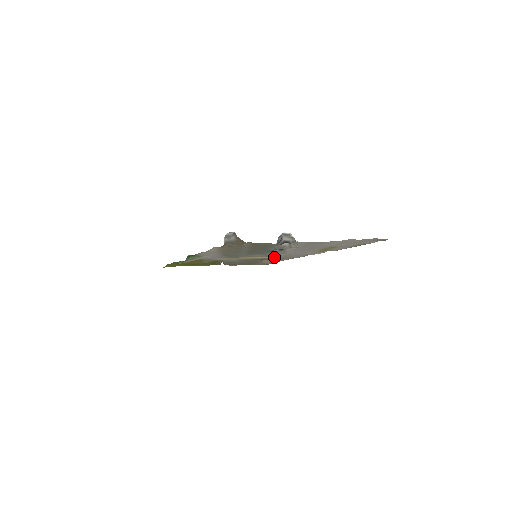
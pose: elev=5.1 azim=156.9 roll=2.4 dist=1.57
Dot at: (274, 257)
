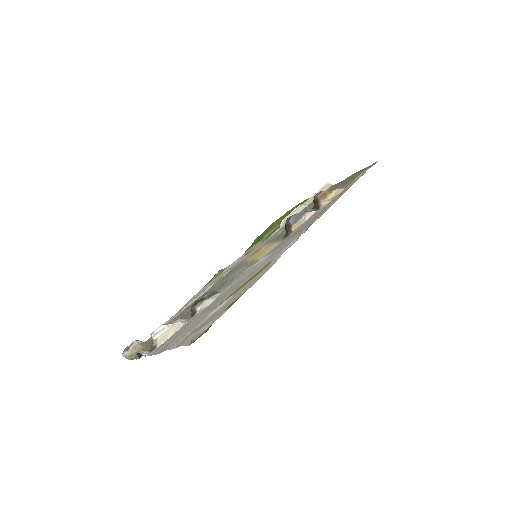
Dot at: (276, 246)
